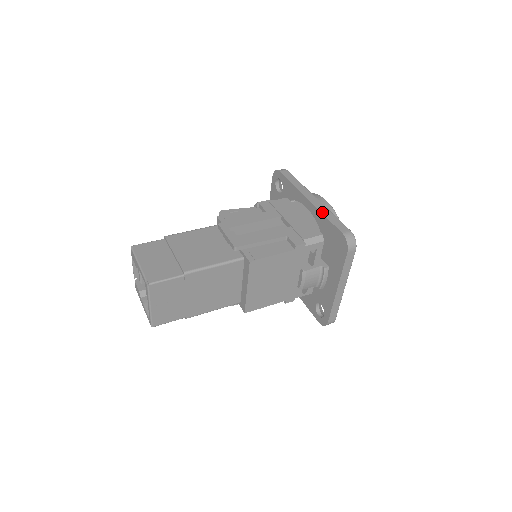
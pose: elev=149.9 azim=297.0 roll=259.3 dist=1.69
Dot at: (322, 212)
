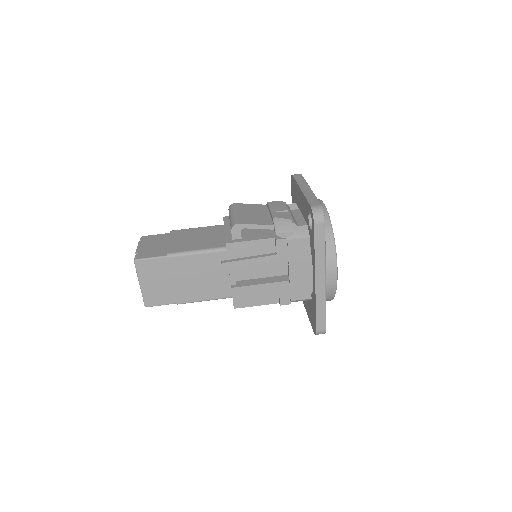
Dot at: (317, 302)
